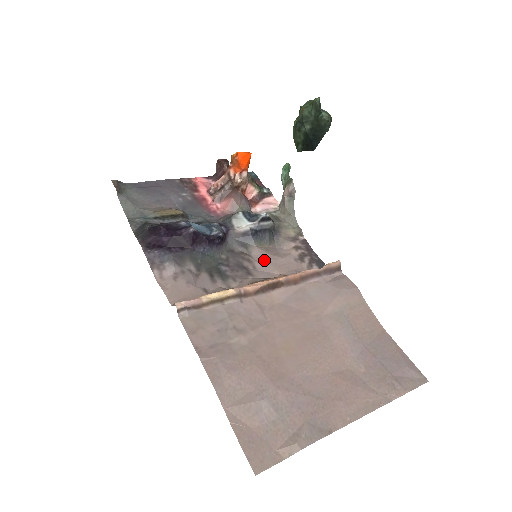
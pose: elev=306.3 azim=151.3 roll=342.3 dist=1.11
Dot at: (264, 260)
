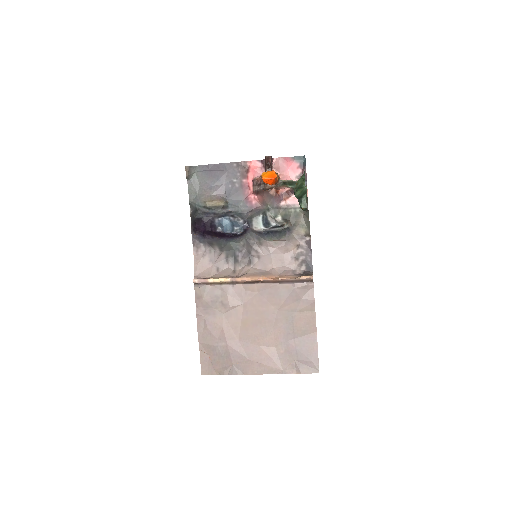
Dot at: (268, 252)
